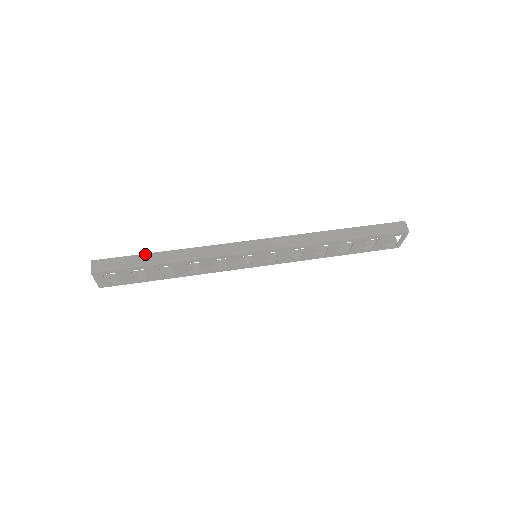
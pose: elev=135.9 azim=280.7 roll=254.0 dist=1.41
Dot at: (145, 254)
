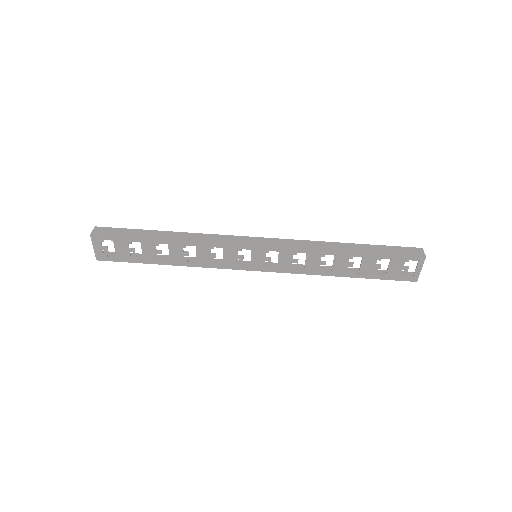
Dot at: (146, 230)
